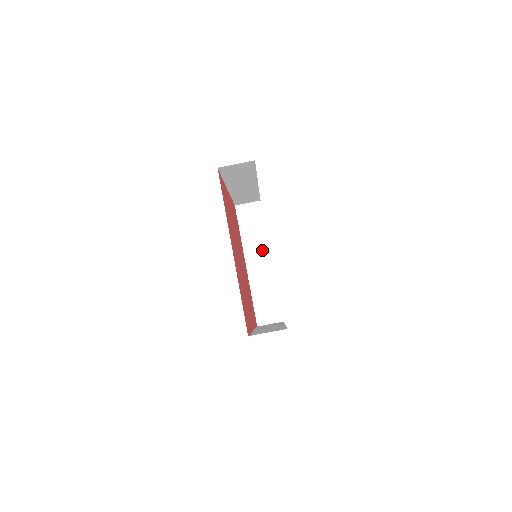
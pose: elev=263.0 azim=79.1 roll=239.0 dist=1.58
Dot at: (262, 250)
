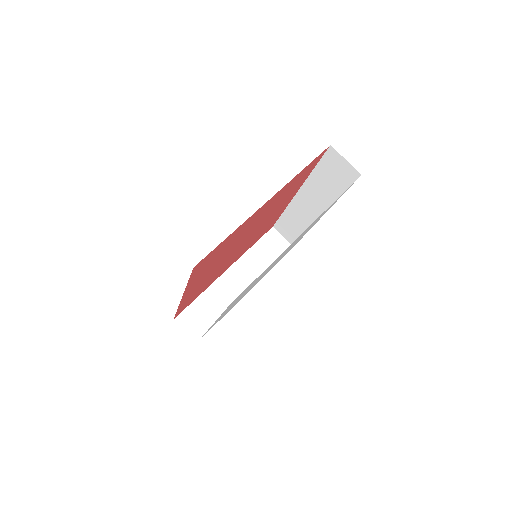
Dot at: (251, 276)
